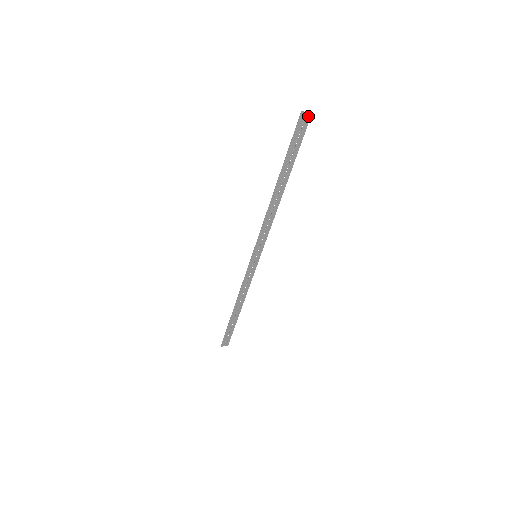
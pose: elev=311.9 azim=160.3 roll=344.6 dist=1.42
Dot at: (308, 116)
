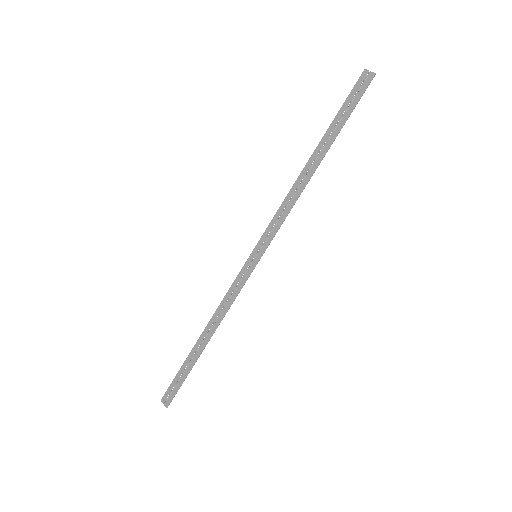
Dot at: (371, 77)
